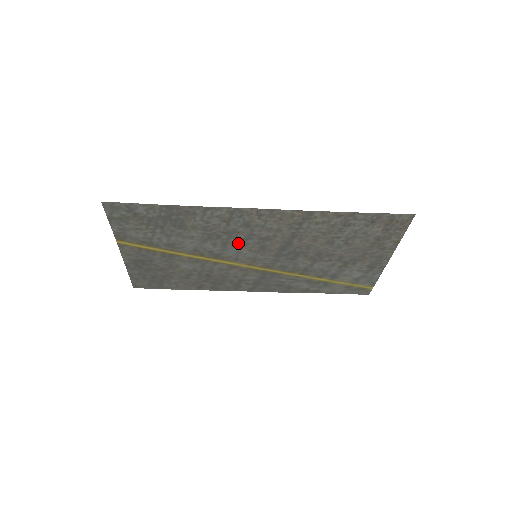
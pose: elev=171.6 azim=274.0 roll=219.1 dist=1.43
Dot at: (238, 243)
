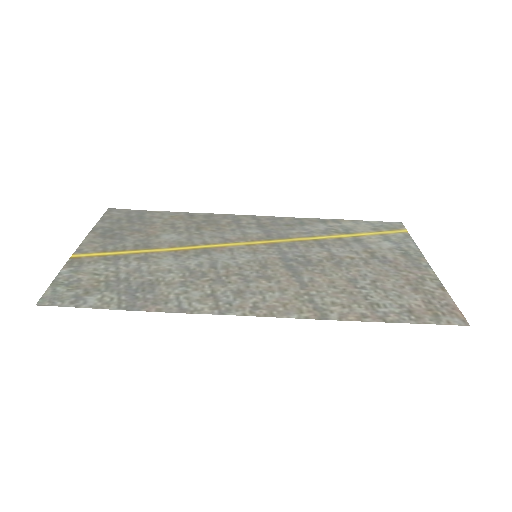
Dot at: (231, 268)
